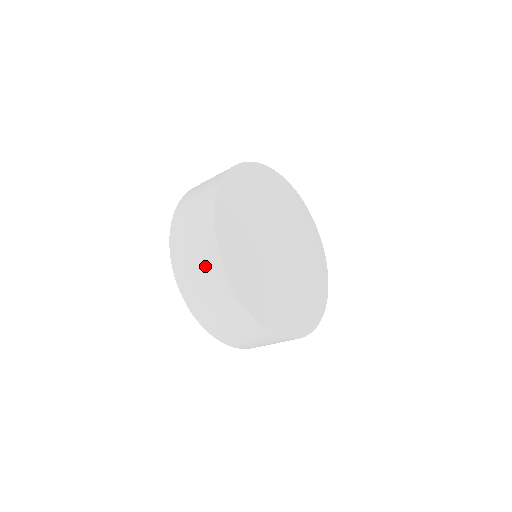
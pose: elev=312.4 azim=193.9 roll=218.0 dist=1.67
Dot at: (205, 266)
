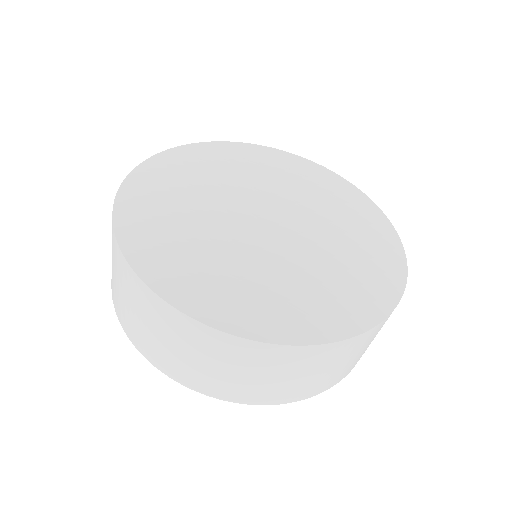
Dot at: occluded
